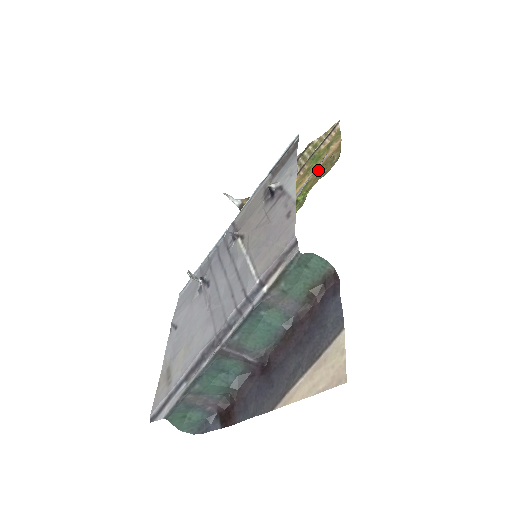
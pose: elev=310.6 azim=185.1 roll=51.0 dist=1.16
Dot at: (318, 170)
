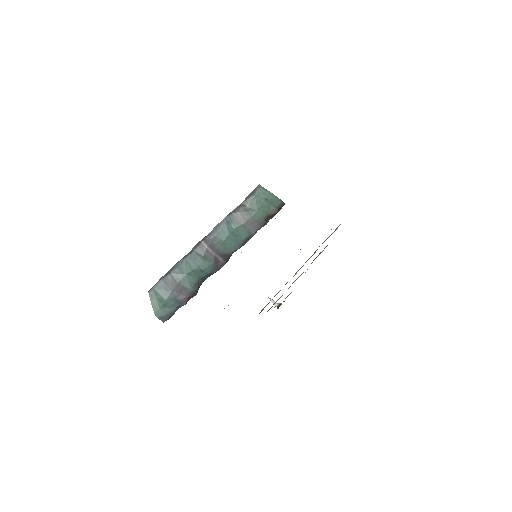
Dot at: occluded
